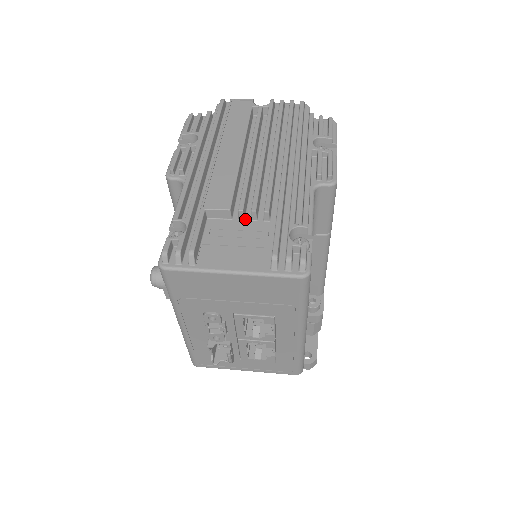
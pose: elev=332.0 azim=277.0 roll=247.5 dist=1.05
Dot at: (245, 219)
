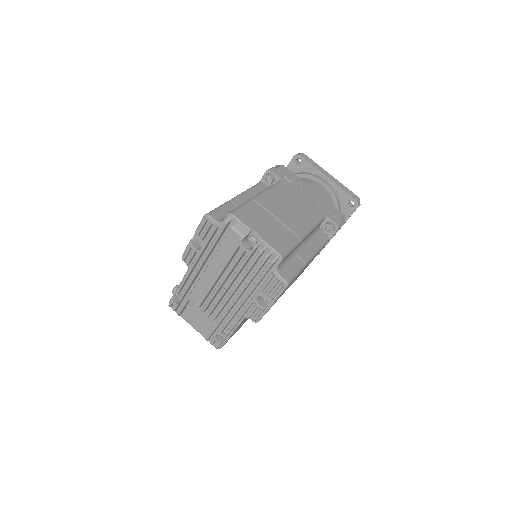
Dot at: (207, 310)
